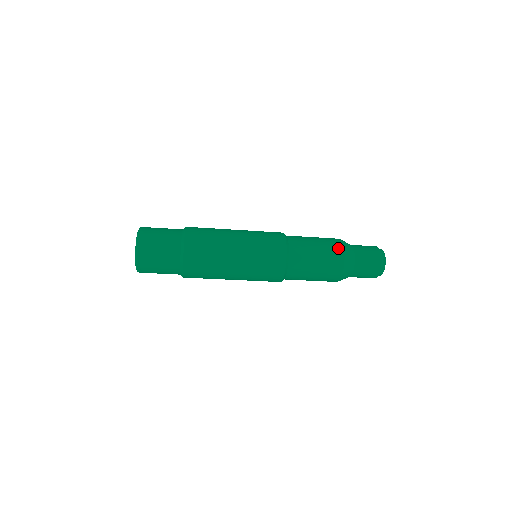
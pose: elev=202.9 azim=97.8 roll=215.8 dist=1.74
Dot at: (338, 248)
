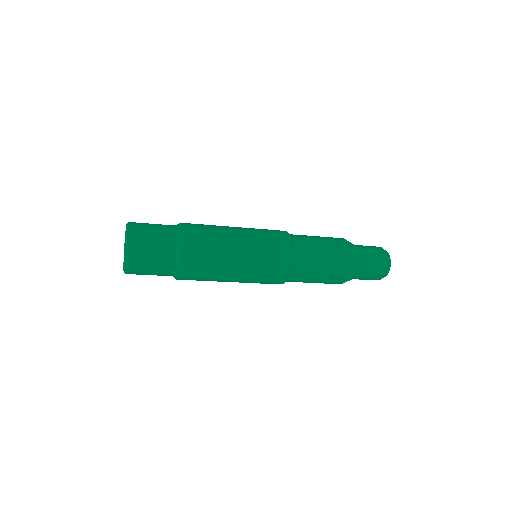
Dot at: (338, 238)
